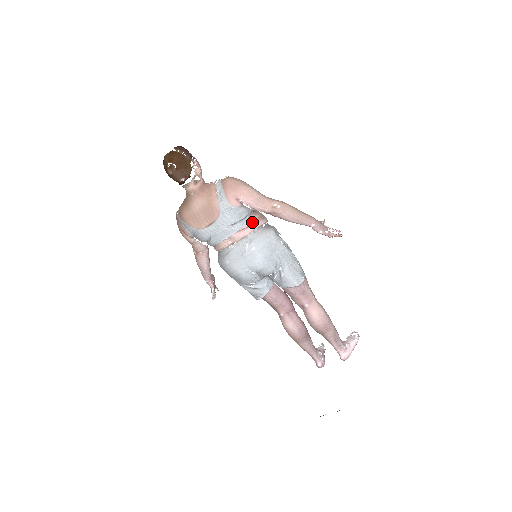
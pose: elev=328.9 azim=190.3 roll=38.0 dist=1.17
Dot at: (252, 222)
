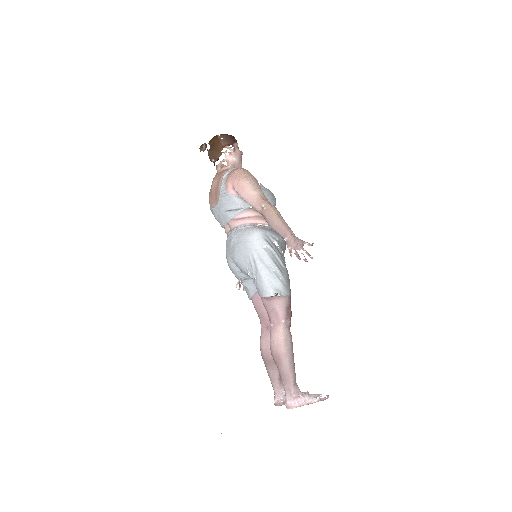
Dot at: (245, 216)
